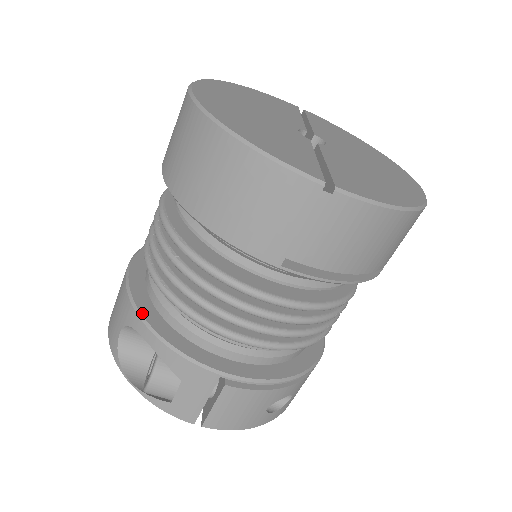
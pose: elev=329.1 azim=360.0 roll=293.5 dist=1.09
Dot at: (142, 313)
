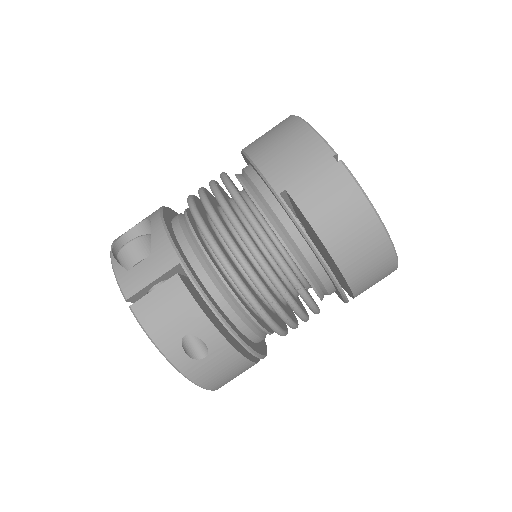
Dot at: (163, 212)
